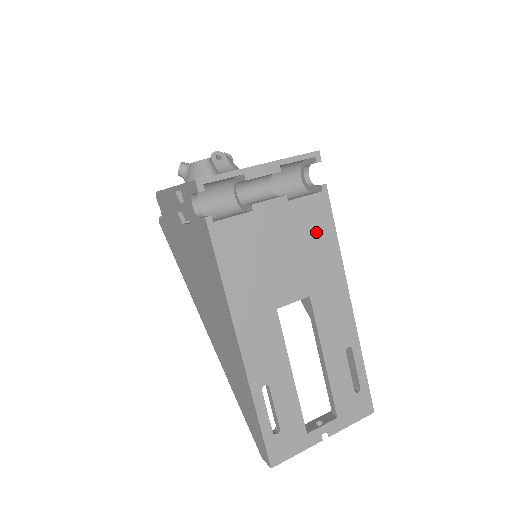
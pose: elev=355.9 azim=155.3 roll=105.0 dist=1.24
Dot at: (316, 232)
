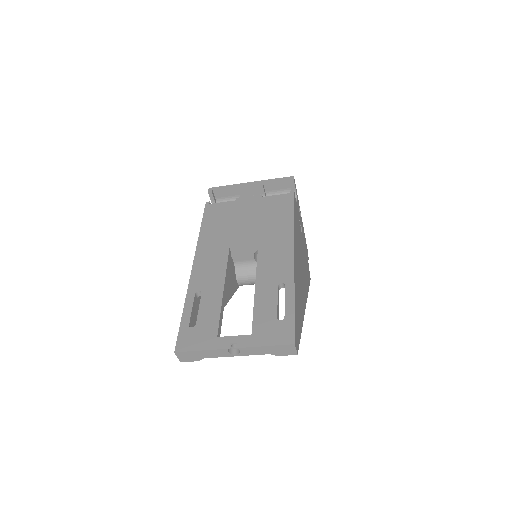
Dot at: (277, 212)
